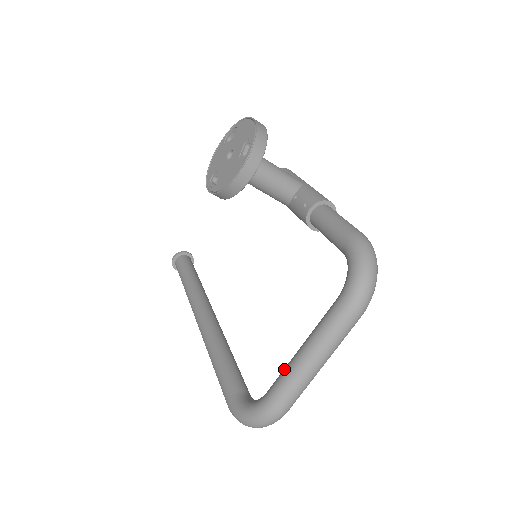
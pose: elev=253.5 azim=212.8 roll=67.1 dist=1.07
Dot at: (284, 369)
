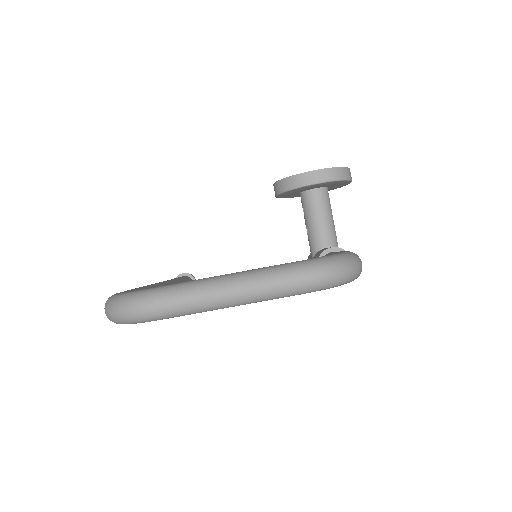
Dot at: occluded
